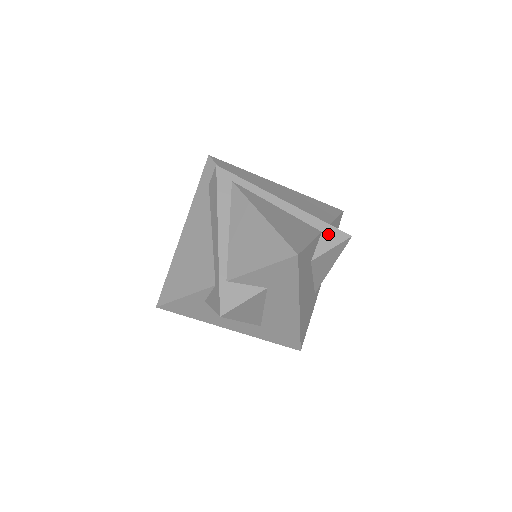
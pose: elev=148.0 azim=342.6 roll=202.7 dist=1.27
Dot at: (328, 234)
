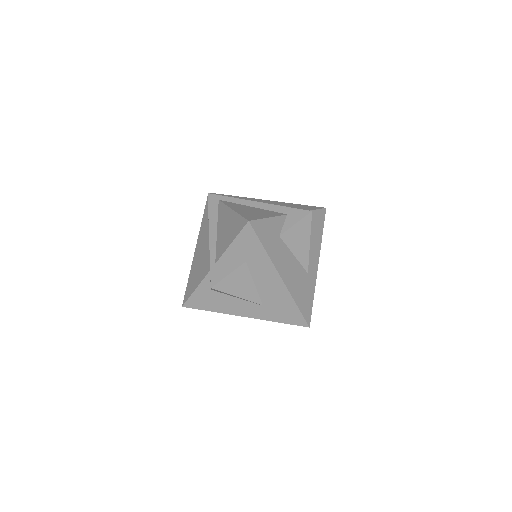
Dot at: (292, 214)
